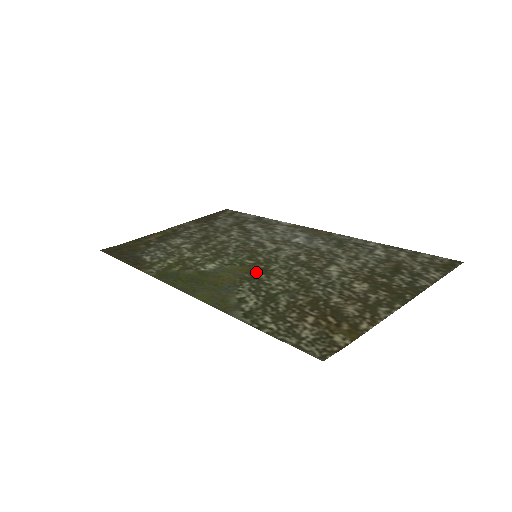
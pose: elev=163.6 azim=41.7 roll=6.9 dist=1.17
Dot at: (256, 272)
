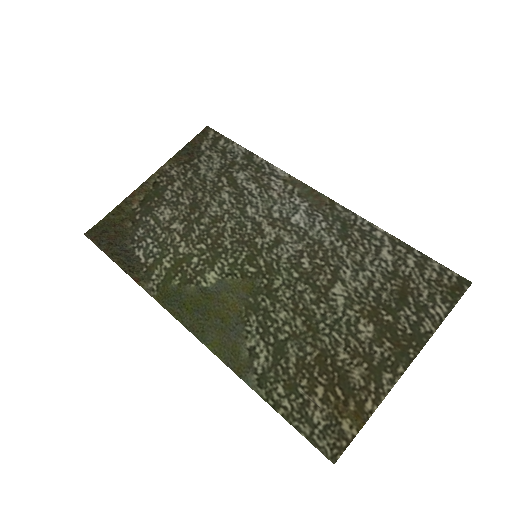
Dot at: (260, 294)
